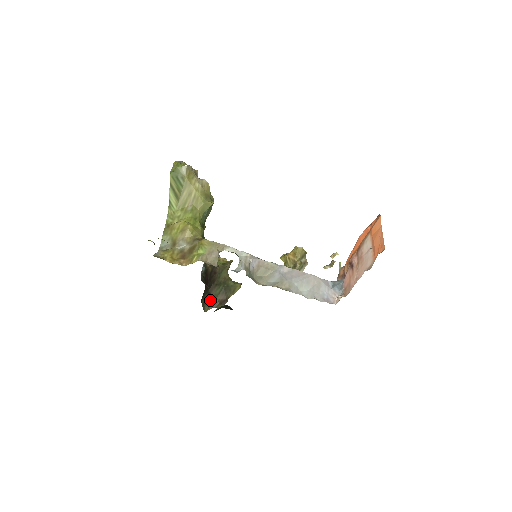
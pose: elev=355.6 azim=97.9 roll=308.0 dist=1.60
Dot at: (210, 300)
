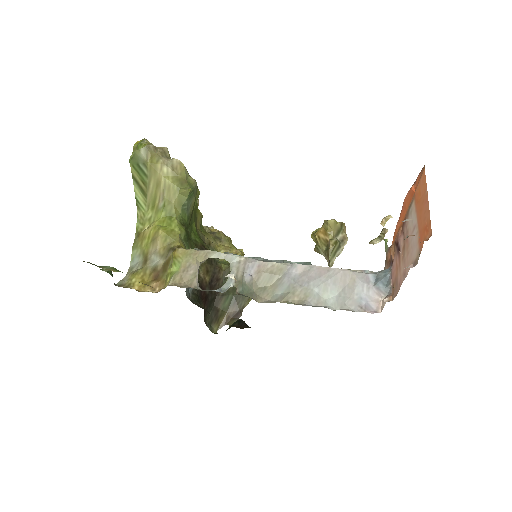
Dot at: (218, 317)
